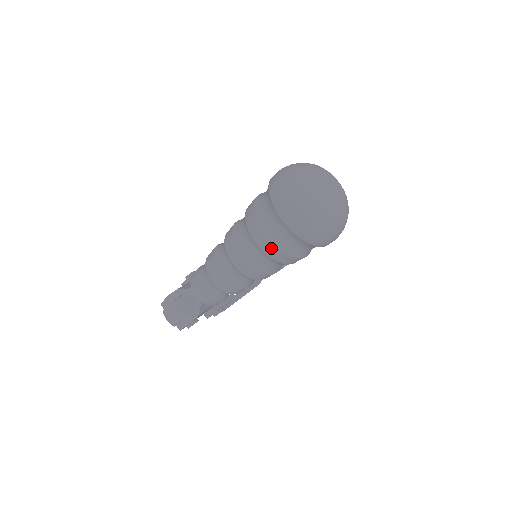
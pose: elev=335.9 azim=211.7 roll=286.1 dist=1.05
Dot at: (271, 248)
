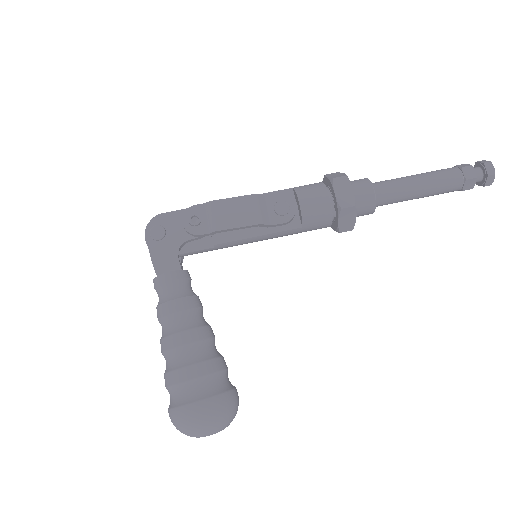
Dot at: occluded
